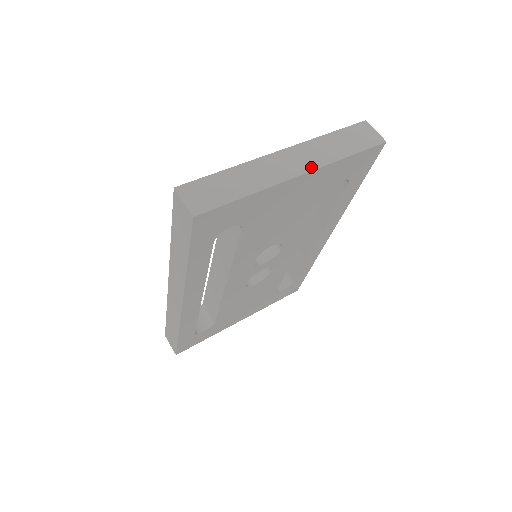
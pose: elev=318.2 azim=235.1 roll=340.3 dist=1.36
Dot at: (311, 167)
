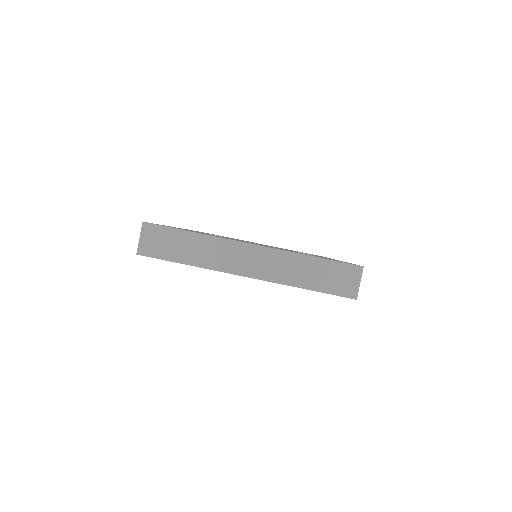
Dot at: (261, 276)
